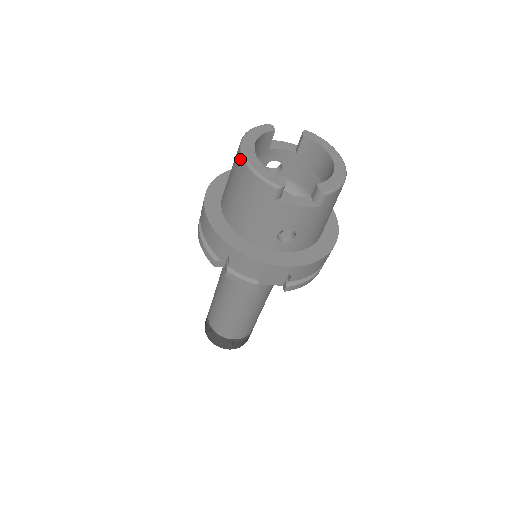
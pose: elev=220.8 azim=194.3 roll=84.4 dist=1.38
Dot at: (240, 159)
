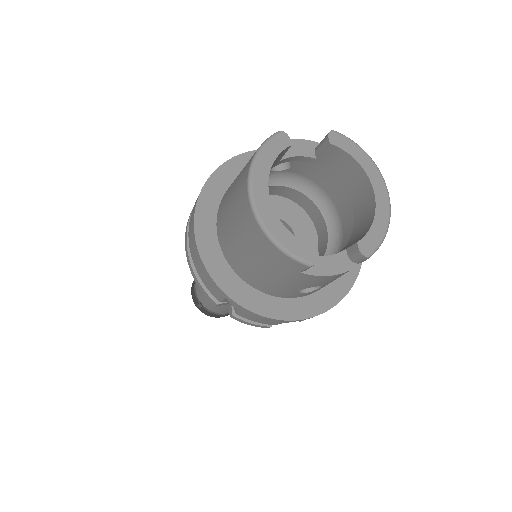
Dot at: (251, 216)
